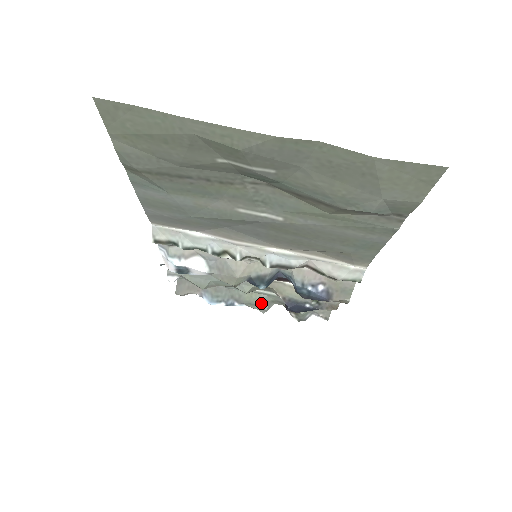
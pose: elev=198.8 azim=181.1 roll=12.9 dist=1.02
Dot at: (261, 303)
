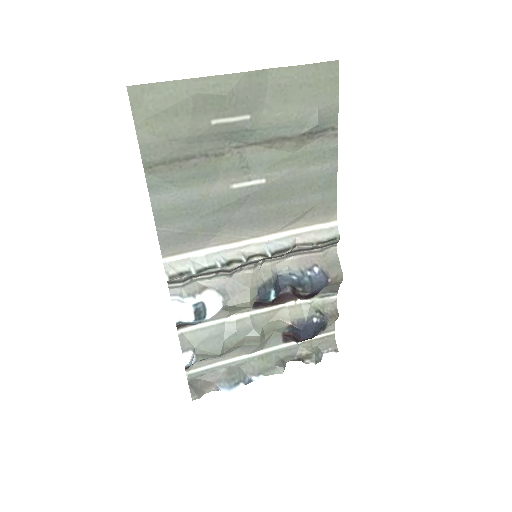
Dot at: (275, 364)
